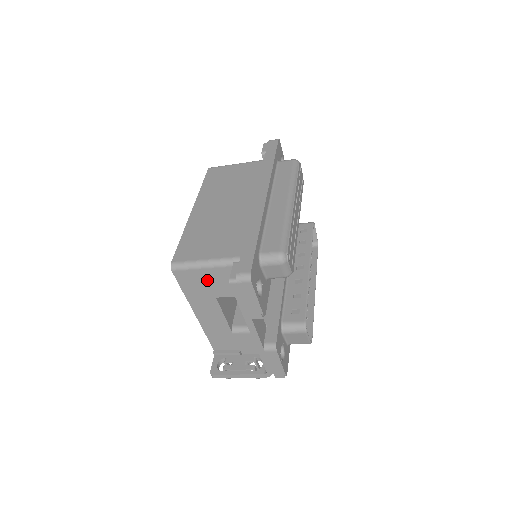
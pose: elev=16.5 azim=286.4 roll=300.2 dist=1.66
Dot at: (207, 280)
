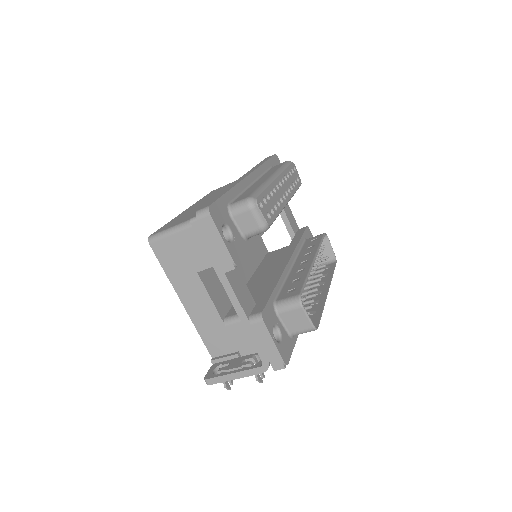
Dot at: (184, 248)
